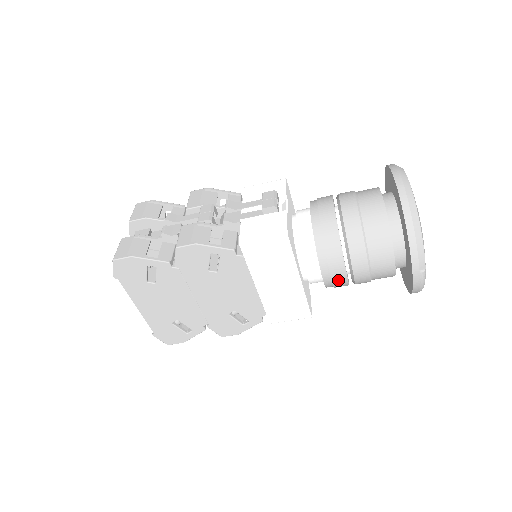
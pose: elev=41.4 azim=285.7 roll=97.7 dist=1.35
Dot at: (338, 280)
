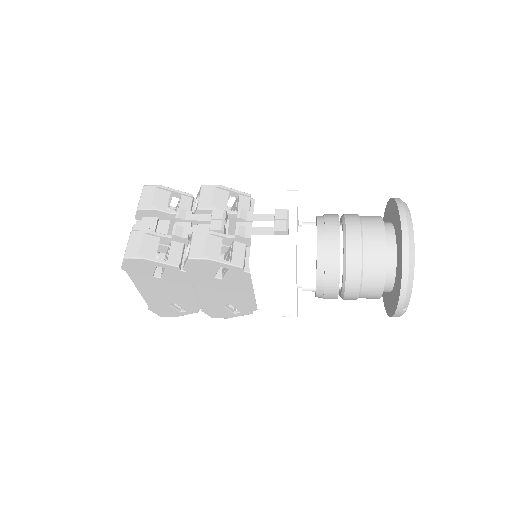
Dot at: (329, 298)
